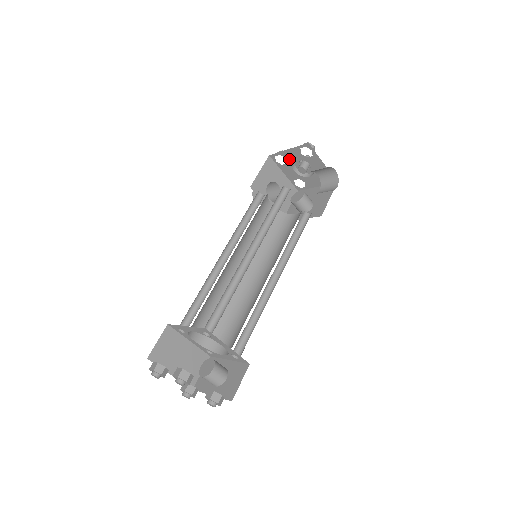
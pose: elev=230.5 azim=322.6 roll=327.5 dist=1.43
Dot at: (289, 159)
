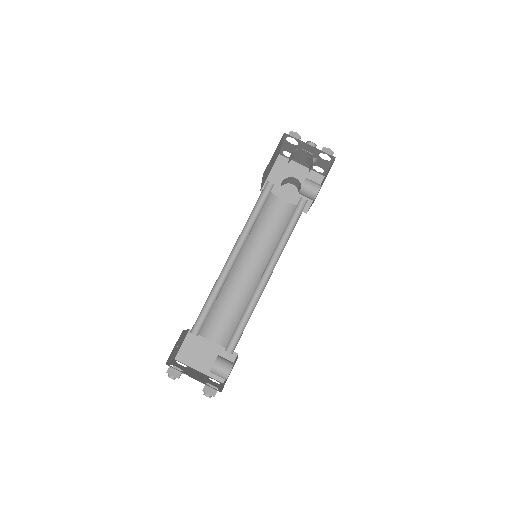
Dot at: (291, 152)
